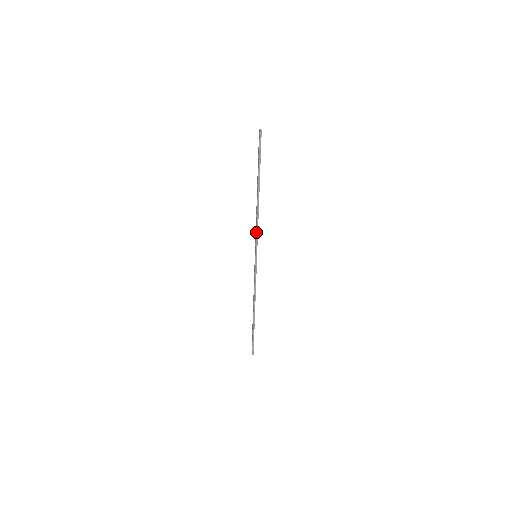
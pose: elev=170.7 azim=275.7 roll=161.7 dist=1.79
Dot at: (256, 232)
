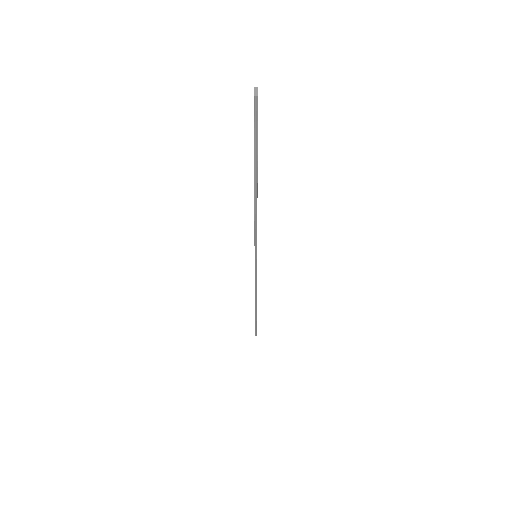
Dot at: (254, 234)
